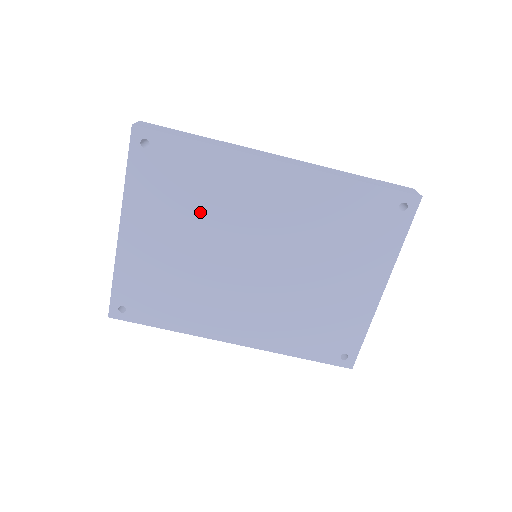
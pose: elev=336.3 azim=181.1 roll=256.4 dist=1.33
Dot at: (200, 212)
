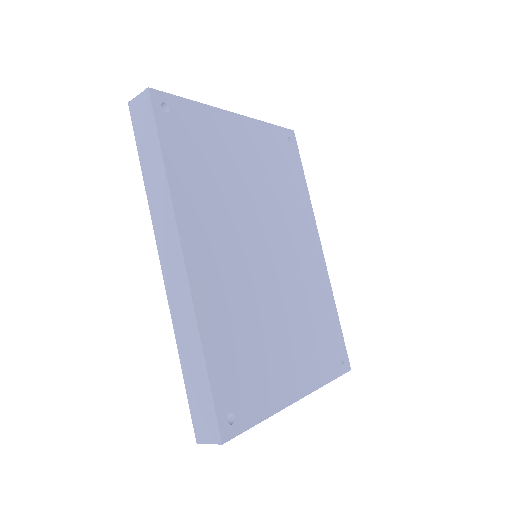
Dot at: (275, 189)
